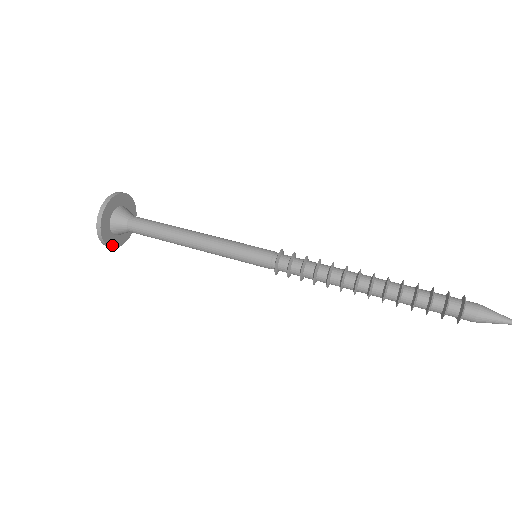
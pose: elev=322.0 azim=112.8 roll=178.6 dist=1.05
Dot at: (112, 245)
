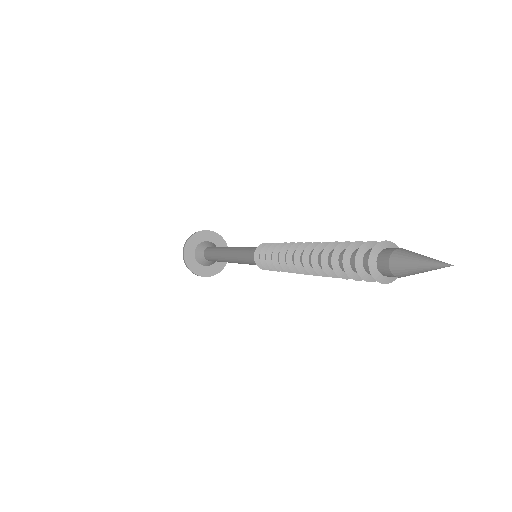
Dot at: (195, 271)
